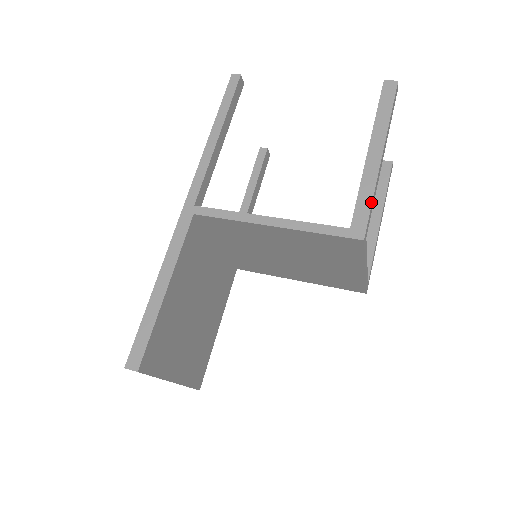
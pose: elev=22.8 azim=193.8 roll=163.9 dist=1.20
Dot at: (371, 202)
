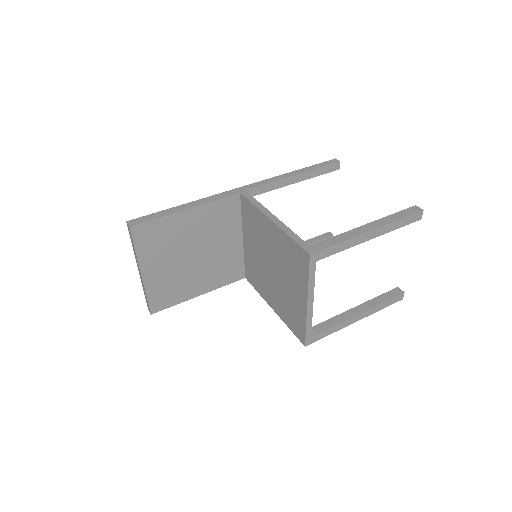
Dot at: (336, 243)
